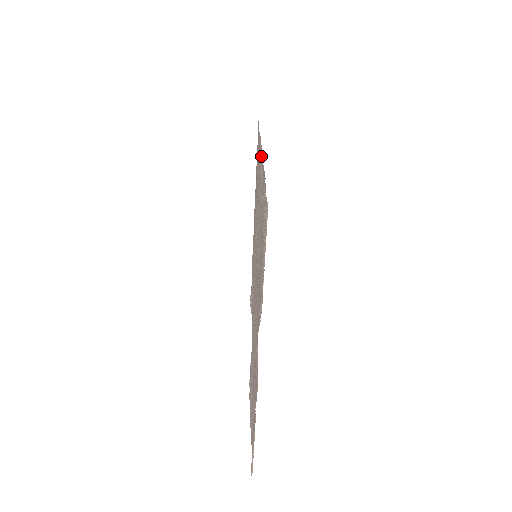
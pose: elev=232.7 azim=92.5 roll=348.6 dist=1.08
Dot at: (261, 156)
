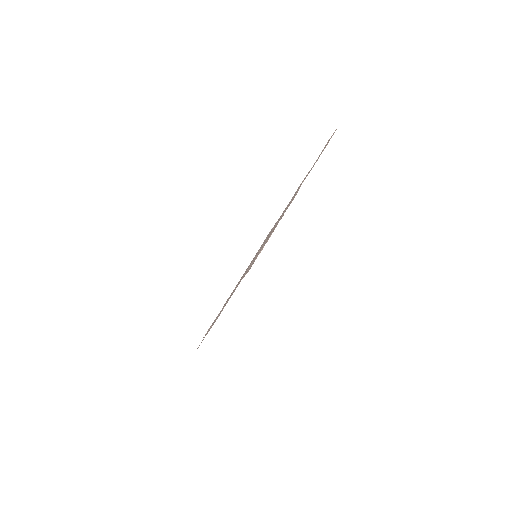
Dot at: occluded
